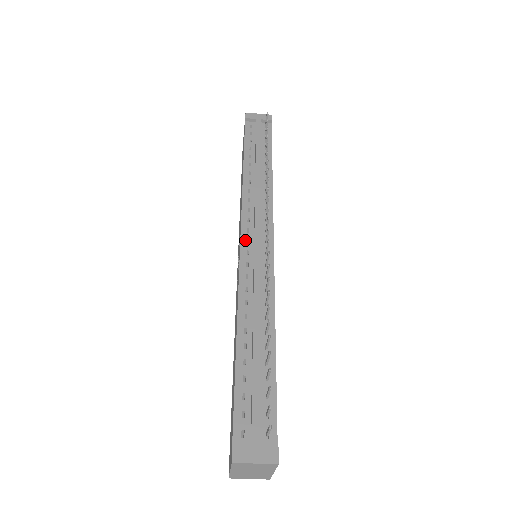
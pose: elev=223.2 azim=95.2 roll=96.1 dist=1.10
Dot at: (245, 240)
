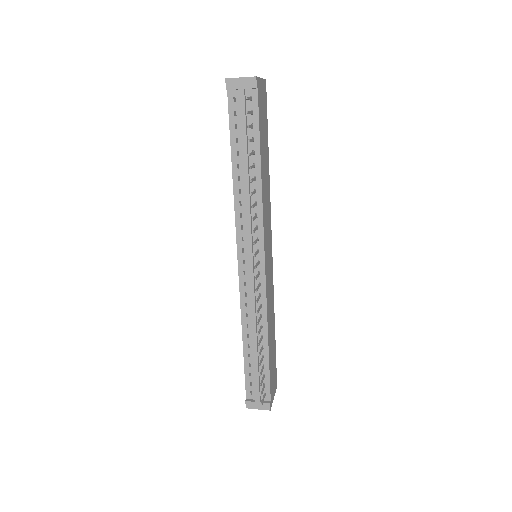
Dot at: (241, 261)
